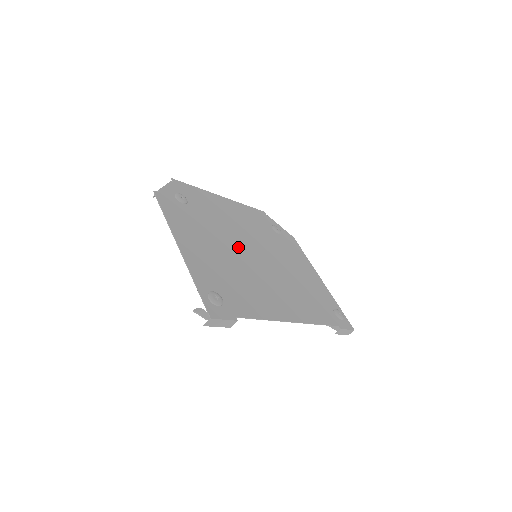
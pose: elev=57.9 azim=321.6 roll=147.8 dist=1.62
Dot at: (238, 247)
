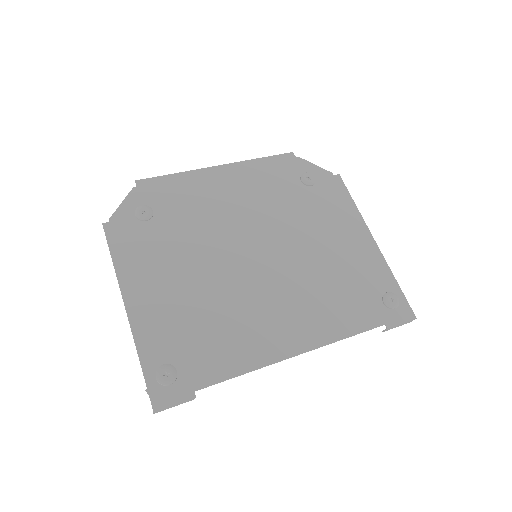
Dot at: (226, 256)
